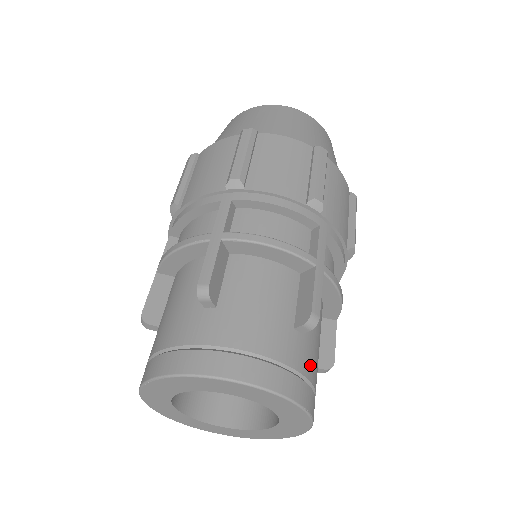
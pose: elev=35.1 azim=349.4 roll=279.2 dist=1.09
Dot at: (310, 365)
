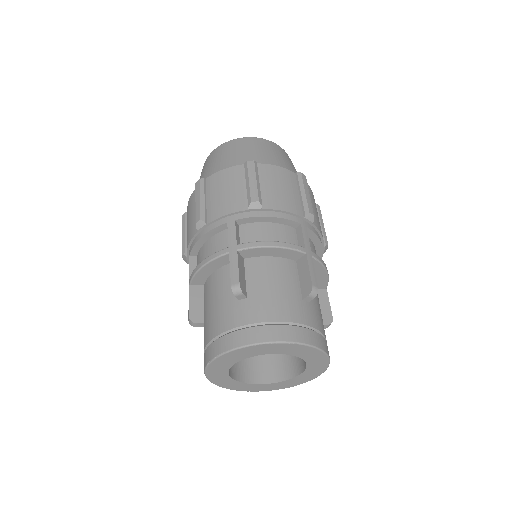
Dot at: occluded
